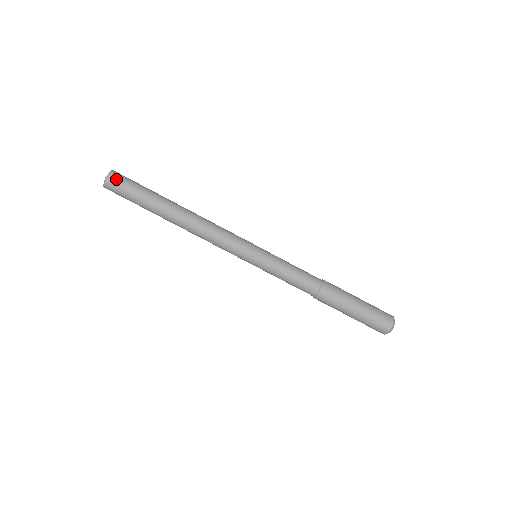
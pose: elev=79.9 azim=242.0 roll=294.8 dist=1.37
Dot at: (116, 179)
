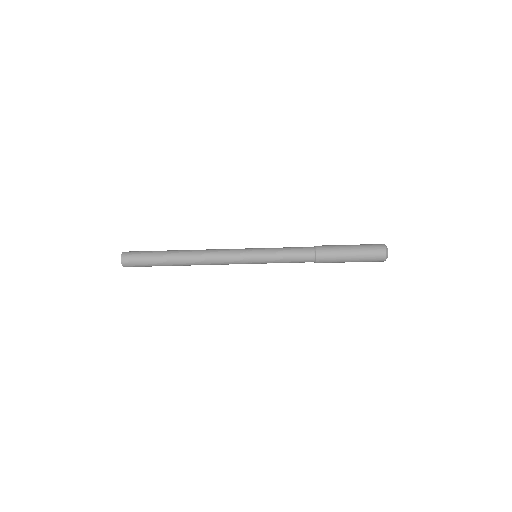
Dot at: (128, 260)
